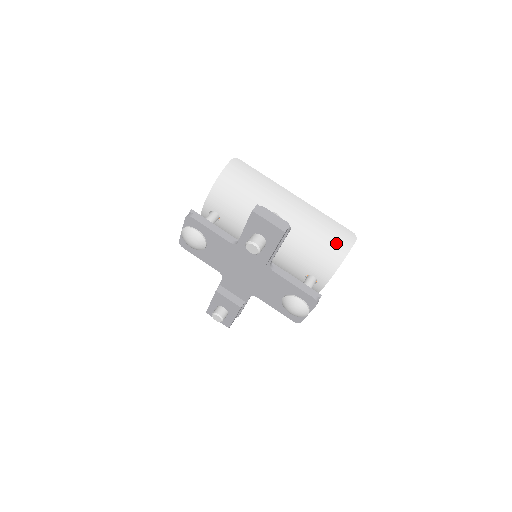
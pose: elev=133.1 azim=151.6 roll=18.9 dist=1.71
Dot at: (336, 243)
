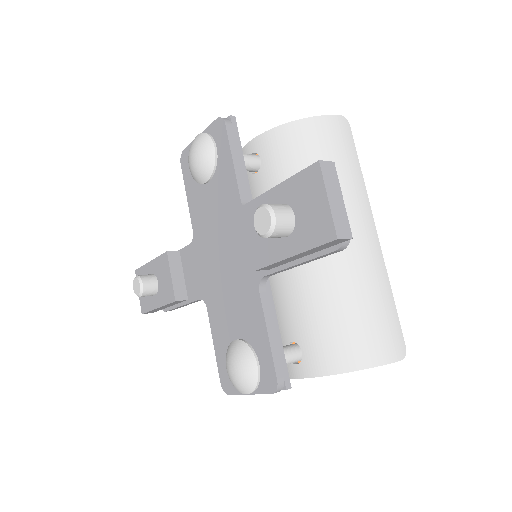
Dot at: (373, 338)
